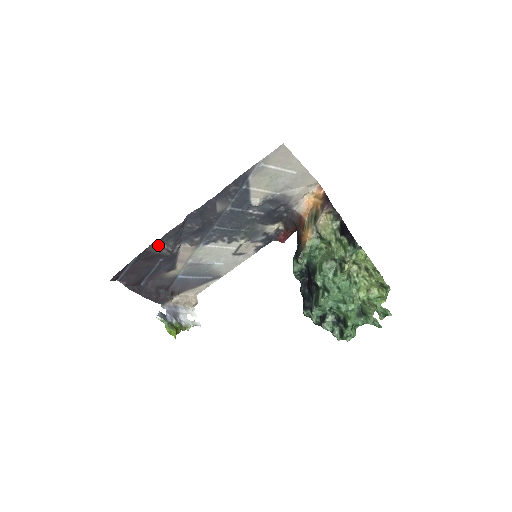
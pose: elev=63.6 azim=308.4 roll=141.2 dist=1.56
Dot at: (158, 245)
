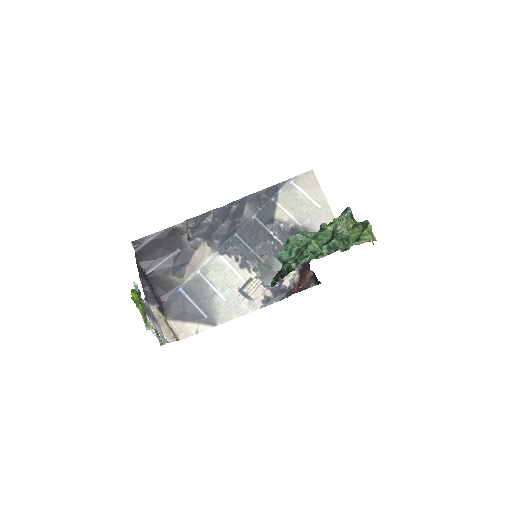
Dot at: (185, 230)
